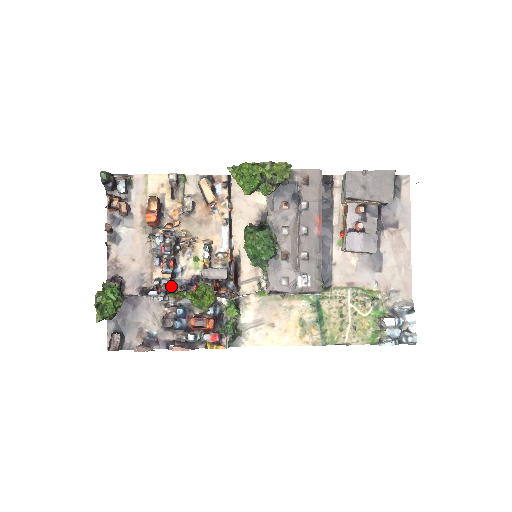
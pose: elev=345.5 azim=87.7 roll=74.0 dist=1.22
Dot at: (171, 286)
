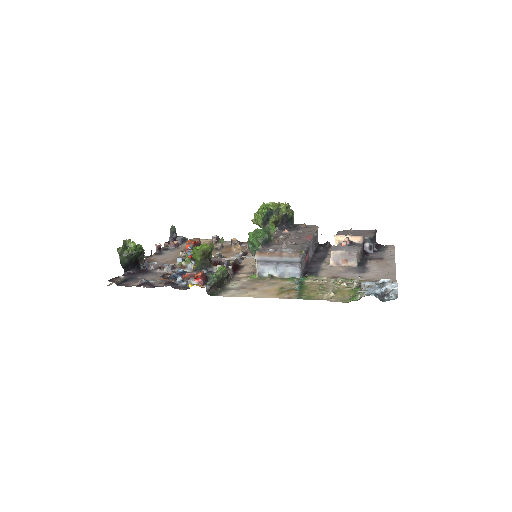
Dot at: occluded
